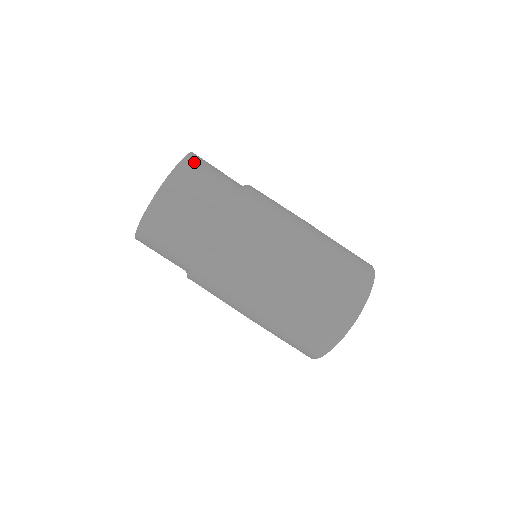
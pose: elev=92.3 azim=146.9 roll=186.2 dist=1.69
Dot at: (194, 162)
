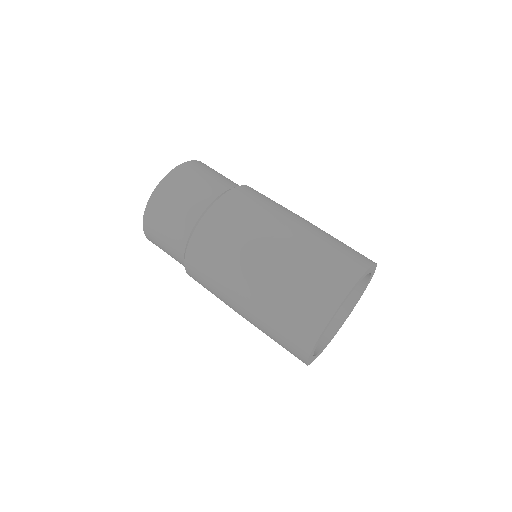
Dot at: (198, 165)
